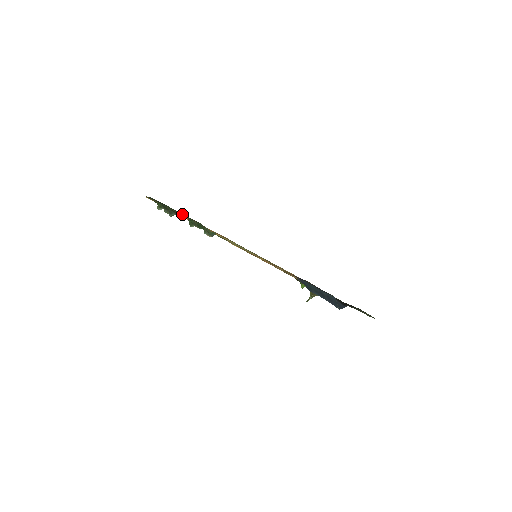
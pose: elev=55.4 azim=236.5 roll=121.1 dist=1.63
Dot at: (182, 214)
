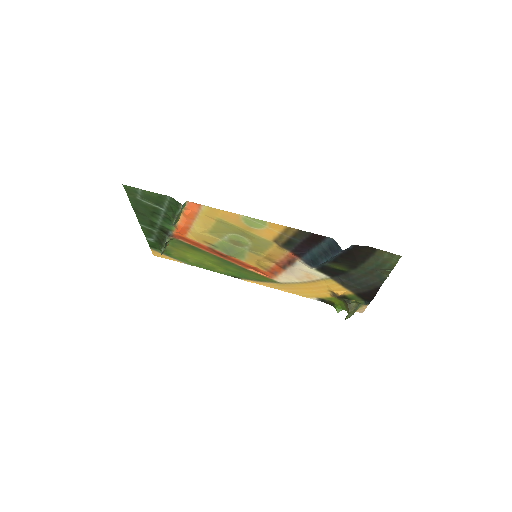
Dot at: (151, 193)
